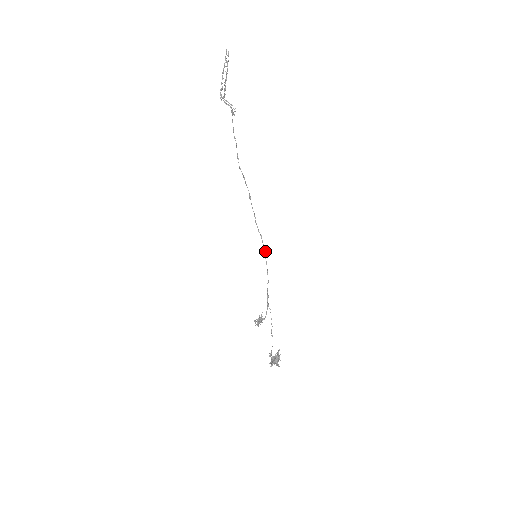
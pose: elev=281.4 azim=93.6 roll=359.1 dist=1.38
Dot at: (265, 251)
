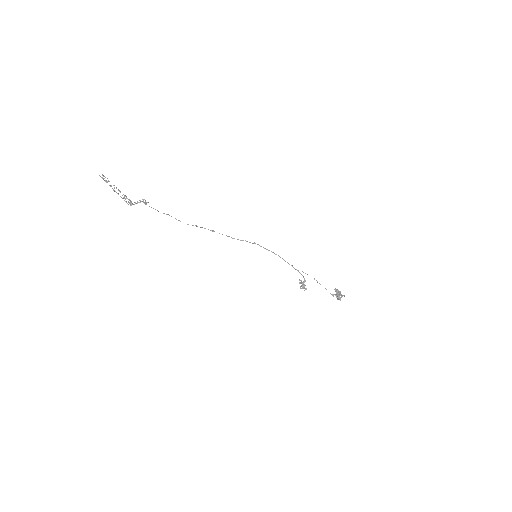
Dot at: occluded
